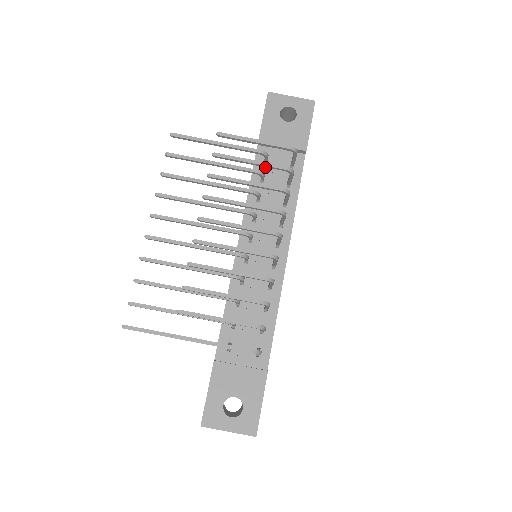
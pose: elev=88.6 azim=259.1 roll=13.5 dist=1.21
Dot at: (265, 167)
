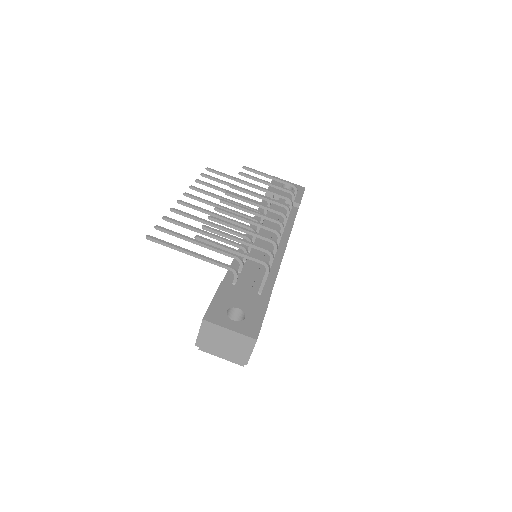
Dot at: (270, 205)
